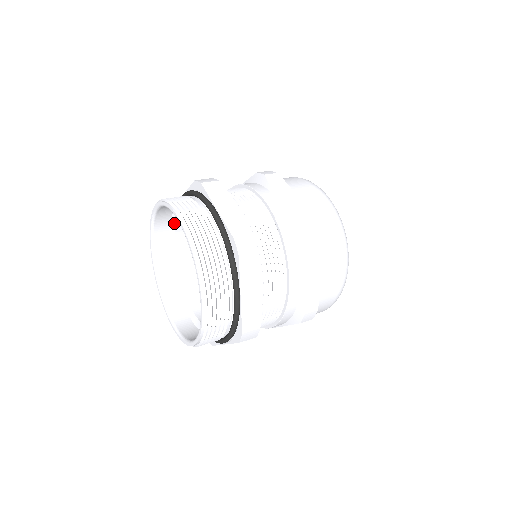
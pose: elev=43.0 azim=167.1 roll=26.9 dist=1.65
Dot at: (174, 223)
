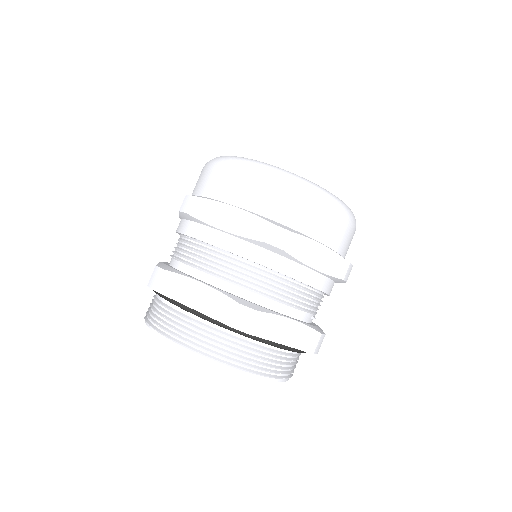
Dot at: occluded
